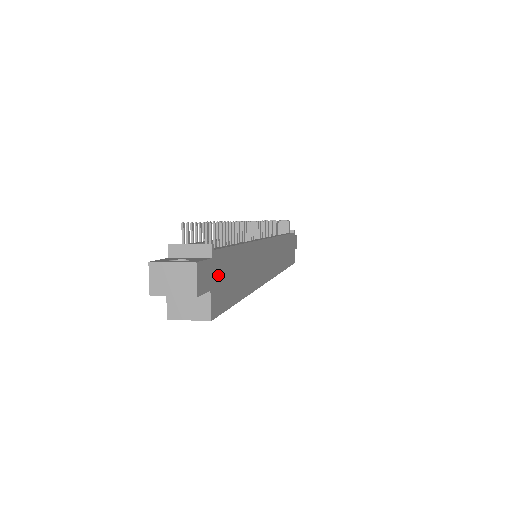
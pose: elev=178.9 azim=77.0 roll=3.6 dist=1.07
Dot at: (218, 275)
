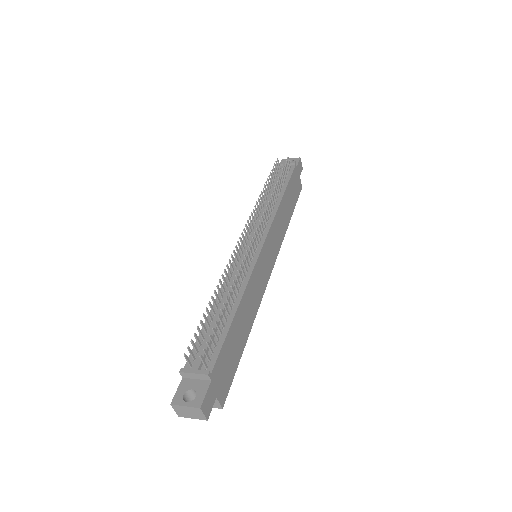
Dot at: (220, 377)
